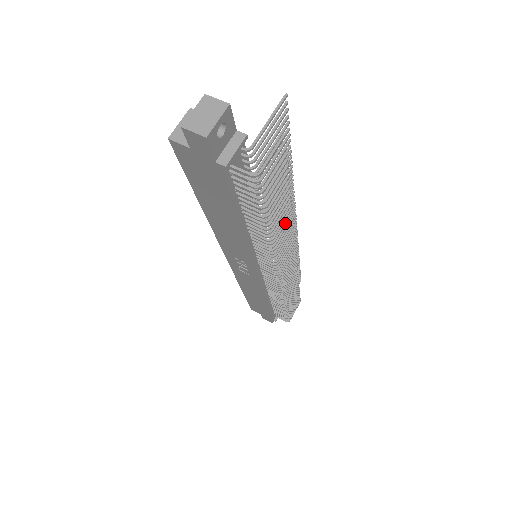
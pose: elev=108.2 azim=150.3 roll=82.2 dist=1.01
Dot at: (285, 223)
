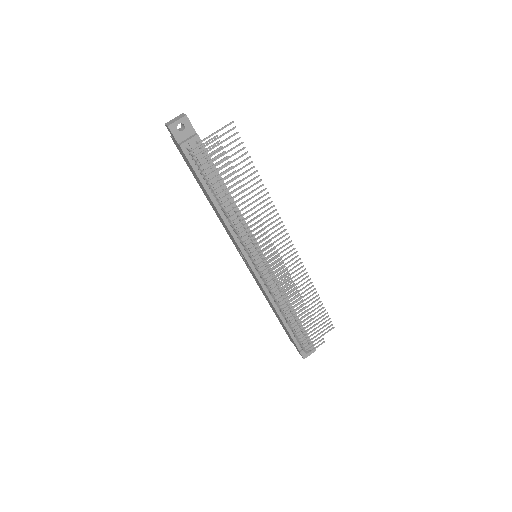
Dot at: (246, 212)
